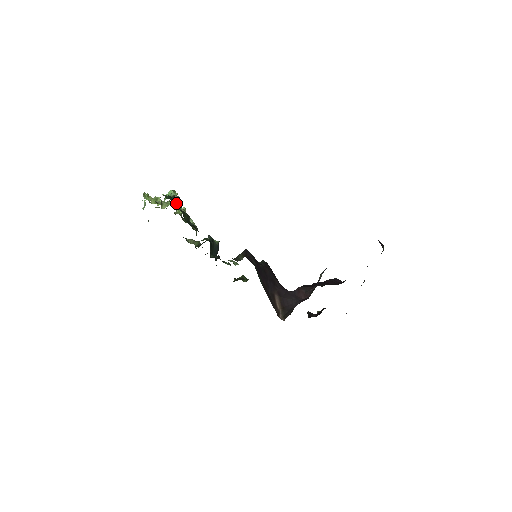
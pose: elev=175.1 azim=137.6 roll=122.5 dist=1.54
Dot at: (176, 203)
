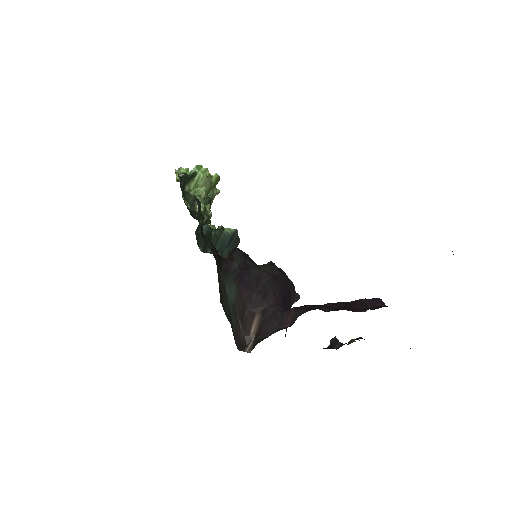
Dot at: (192, 182)
